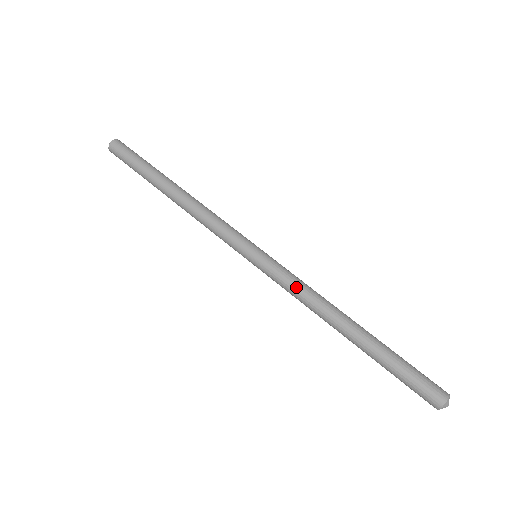
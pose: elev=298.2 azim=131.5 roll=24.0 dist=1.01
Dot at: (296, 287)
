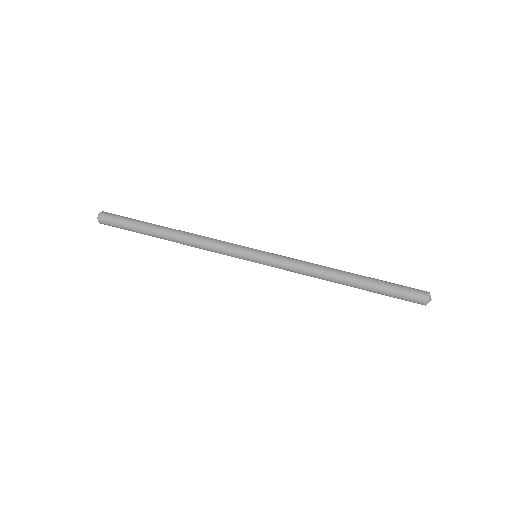
Dot at: (297, 265)
